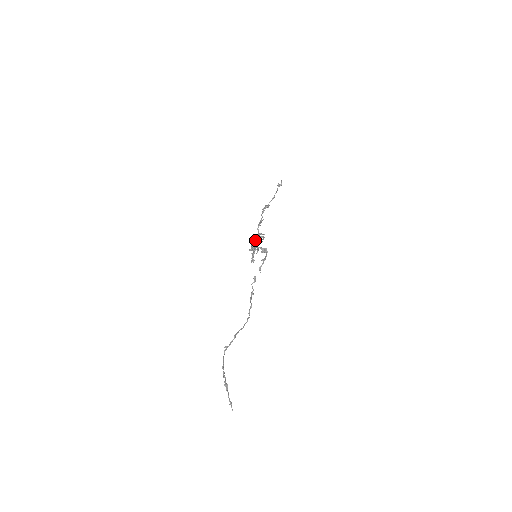
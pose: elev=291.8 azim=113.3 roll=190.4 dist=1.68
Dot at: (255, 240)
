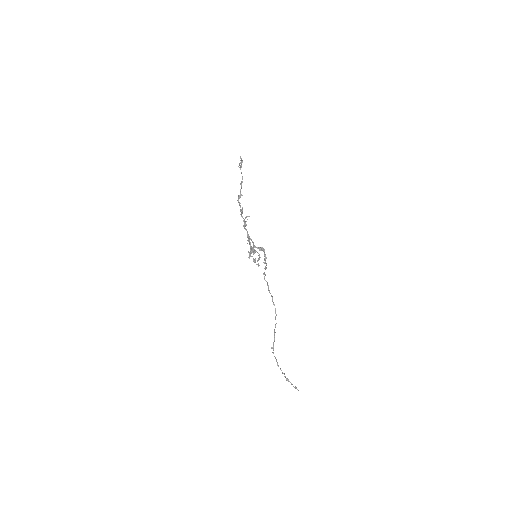
Dot at: (250, 251)
